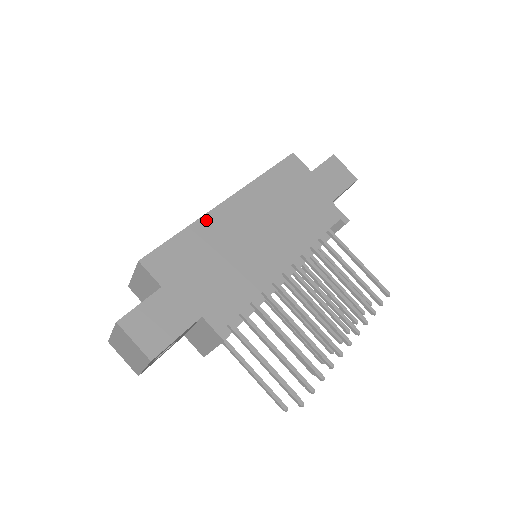
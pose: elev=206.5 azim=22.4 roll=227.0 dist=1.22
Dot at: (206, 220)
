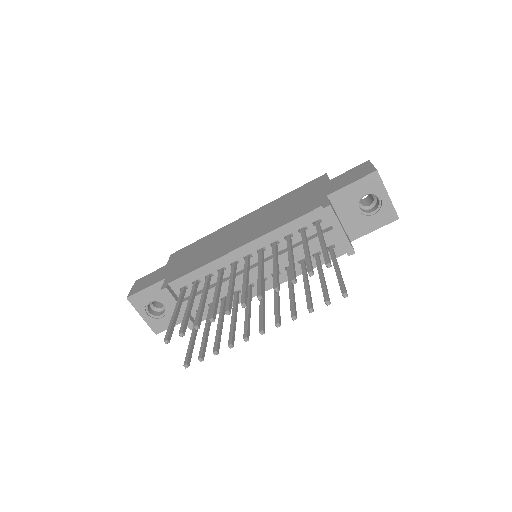
Dot at: (221, 230)
